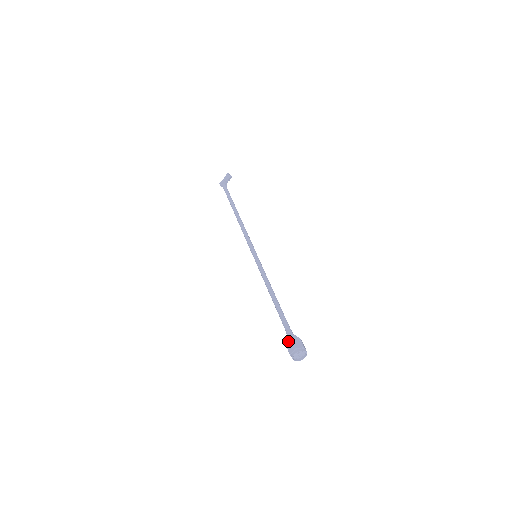
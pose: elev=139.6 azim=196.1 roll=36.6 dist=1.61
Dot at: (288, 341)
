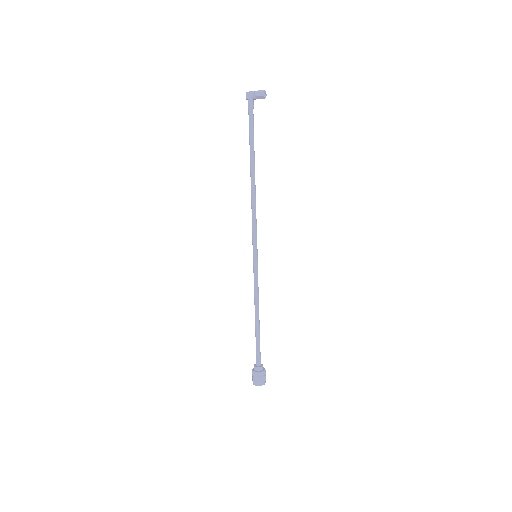
Dot at: (256, 373)
